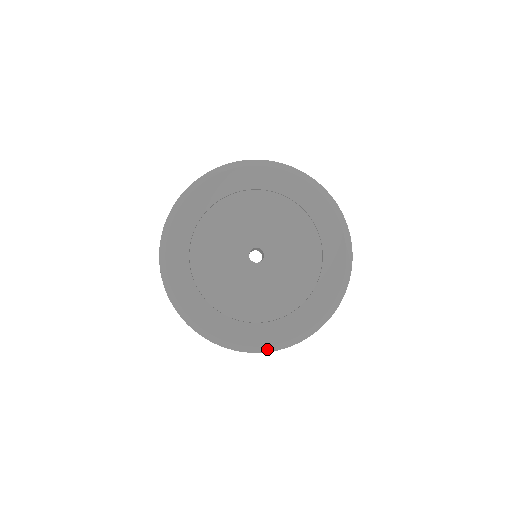
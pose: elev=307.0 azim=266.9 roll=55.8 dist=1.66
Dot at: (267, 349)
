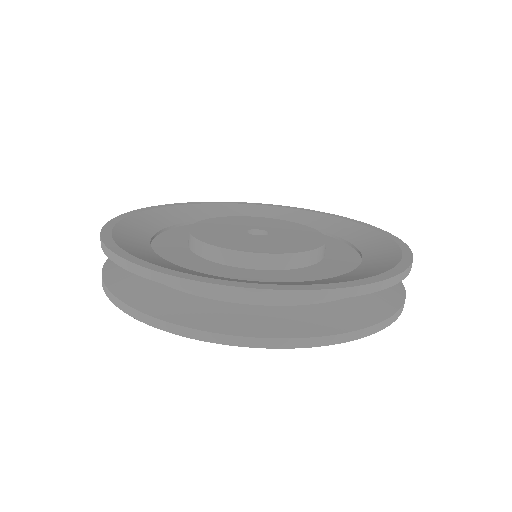
Dot at: (373, 280)
